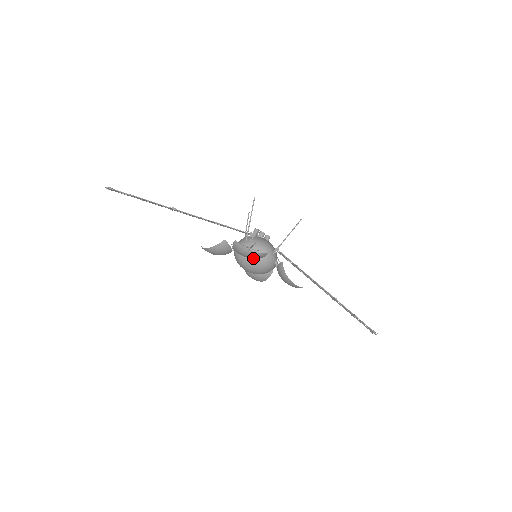
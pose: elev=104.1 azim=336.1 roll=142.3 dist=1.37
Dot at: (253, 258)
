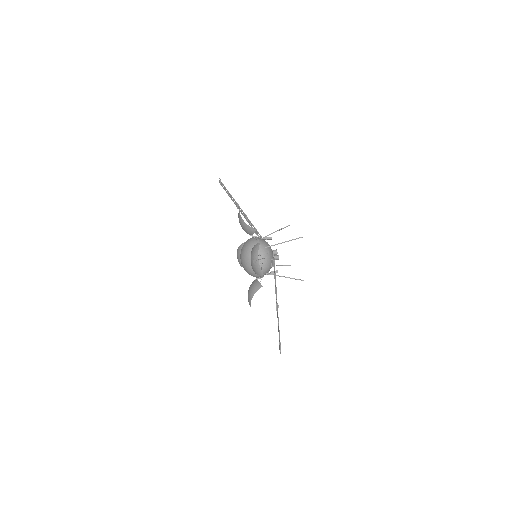
Dot at: (242, 222)
